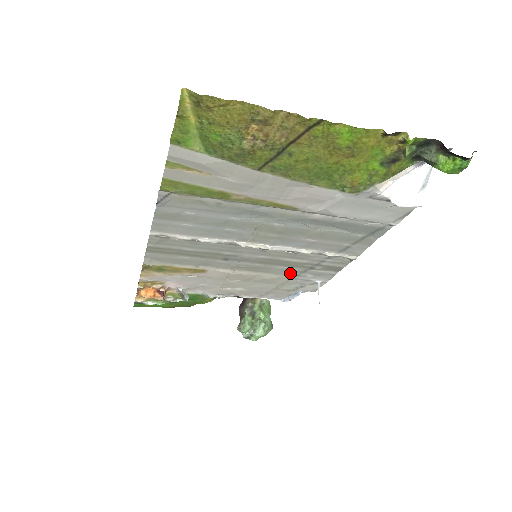
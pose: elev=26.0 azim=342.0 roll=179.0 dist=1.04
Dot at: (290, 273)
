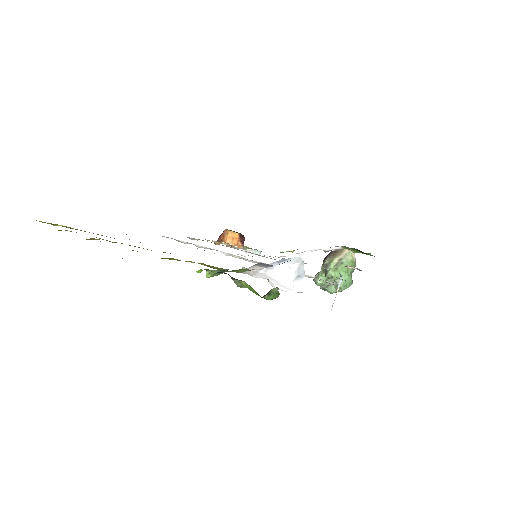
Dot at: occluded
